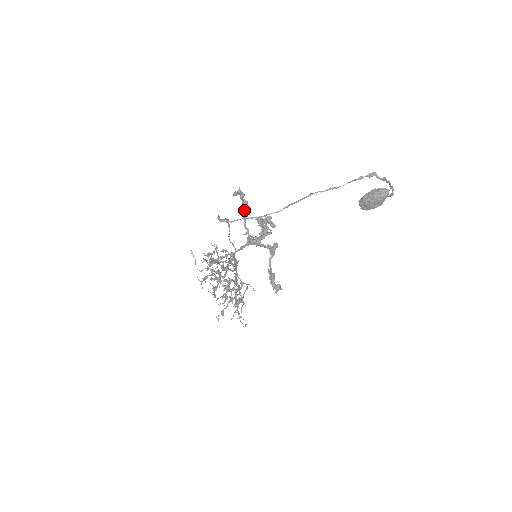
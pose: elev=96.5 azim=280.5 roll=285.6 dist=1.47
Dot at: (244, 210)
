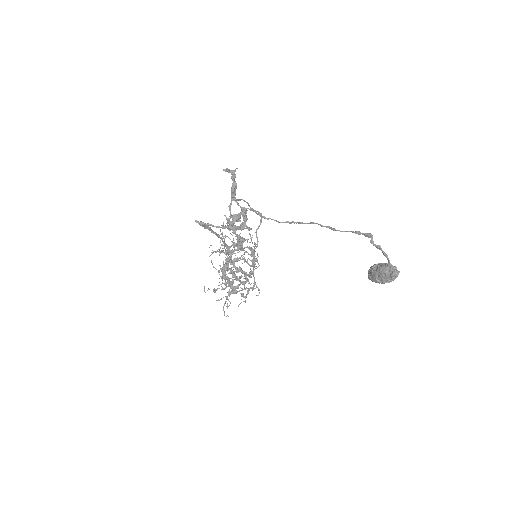
Dot at: (231, 191)
